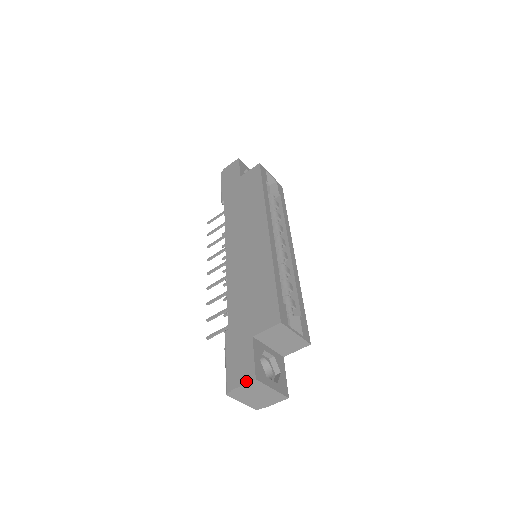
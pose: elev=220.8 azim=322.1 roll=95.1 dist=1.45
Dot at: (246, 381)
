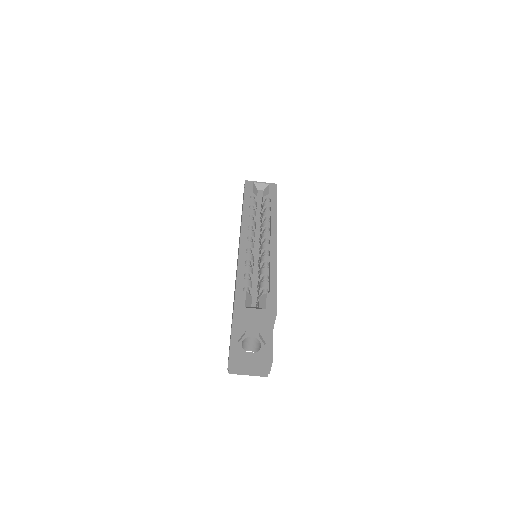
Dot at: (228, 360)
